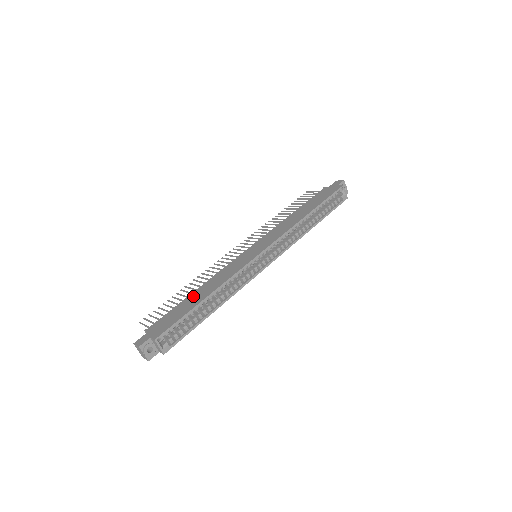
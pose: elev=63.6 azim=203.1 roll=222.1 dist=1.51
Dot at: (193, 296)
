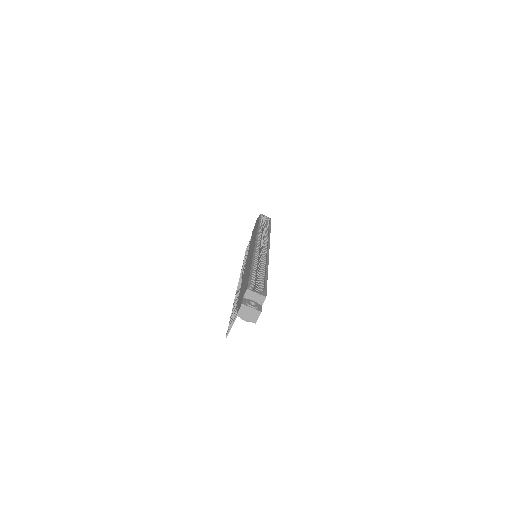
Dot at: (243, 282)
